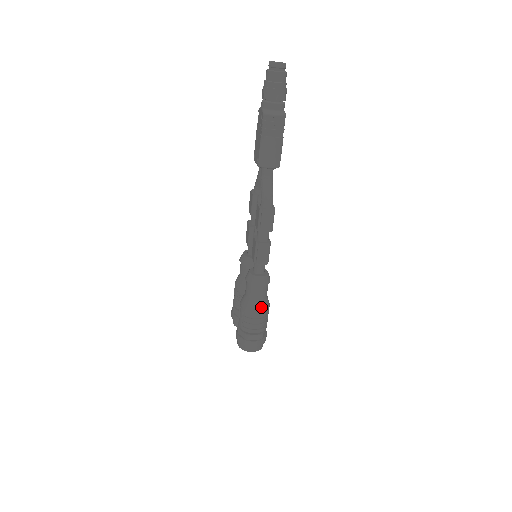
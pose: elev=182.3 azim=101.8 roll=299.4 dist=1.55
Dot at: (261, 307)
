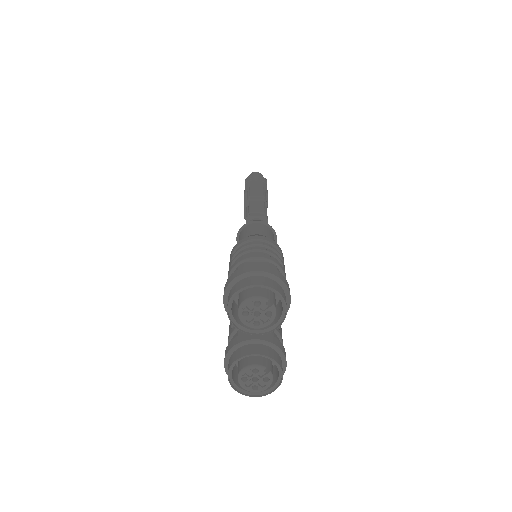
Dot at: (263, 236)
